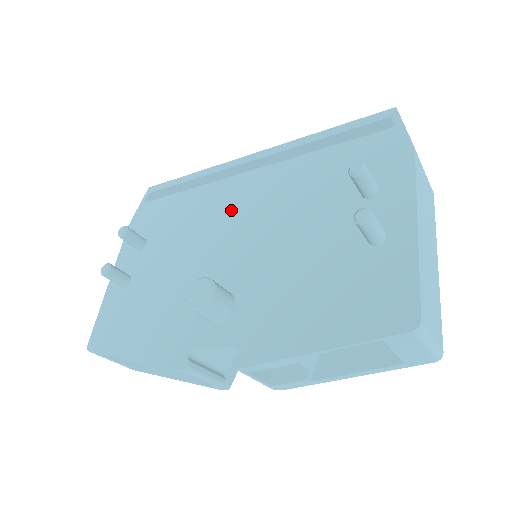
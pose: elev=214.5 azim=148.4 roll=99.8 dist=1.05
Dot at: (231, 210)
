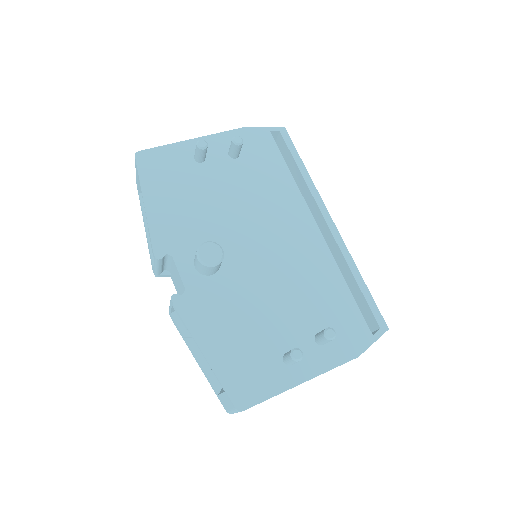
Dot at: (283, 229)
